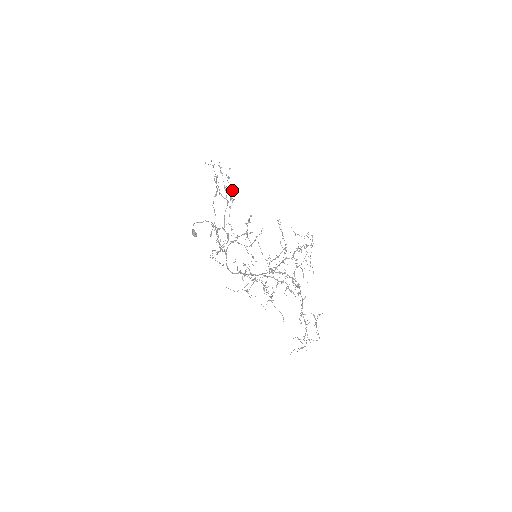
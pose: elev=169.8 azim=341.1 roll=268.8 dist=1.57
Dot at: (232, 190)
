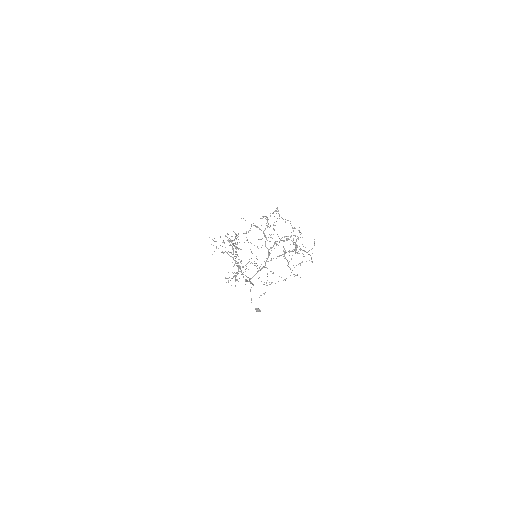
Dot at: occluded
